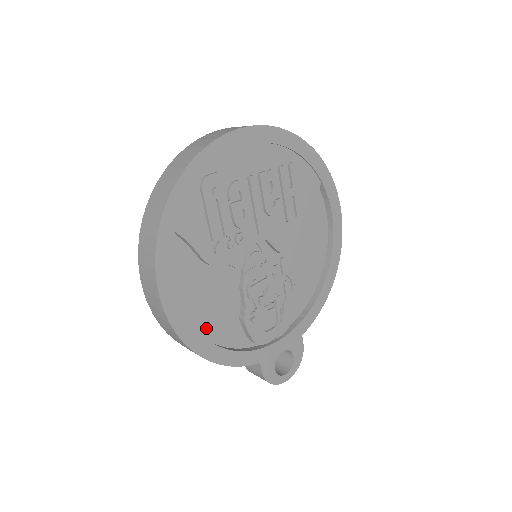
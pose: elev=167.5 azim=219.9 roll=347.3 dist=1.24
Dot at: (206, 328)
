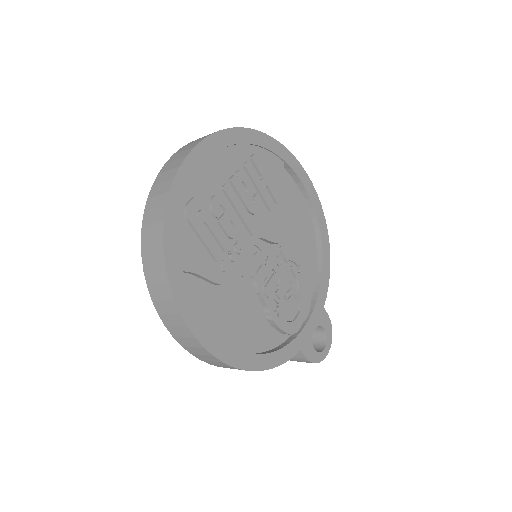
Dot at: (243, 343)
